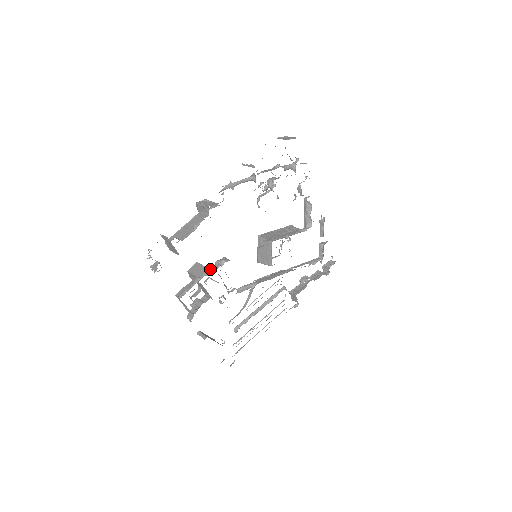
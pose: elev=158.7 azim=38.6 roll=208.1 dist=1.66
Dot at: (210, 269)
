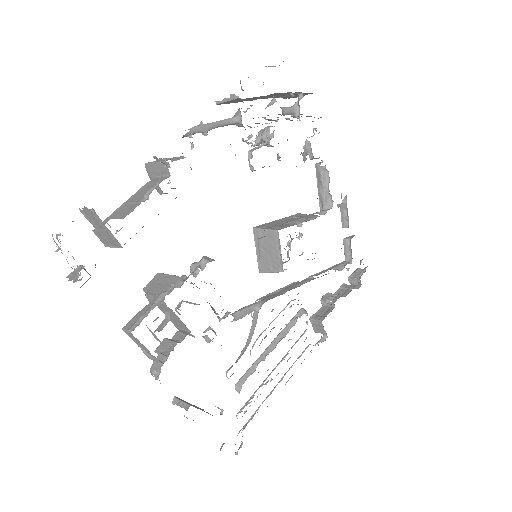
Dot at: (182, 278)
